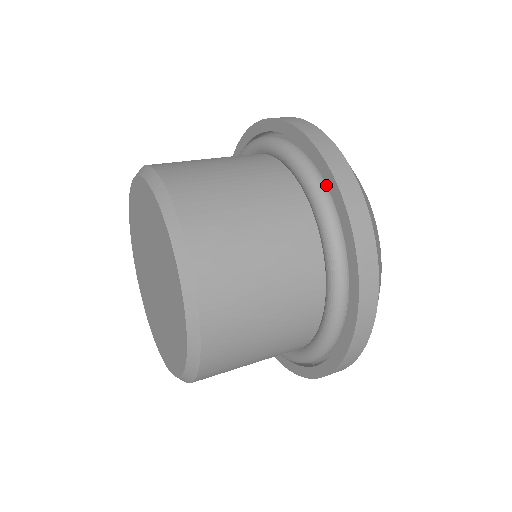
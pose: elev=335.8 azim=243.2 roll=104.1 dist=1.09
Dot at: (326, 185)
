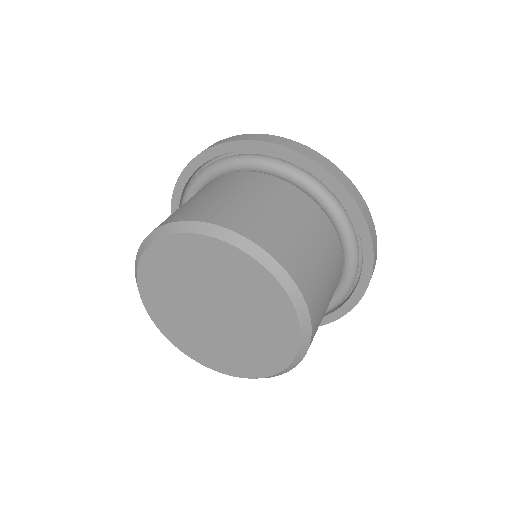
Dot at: (353, 225)
